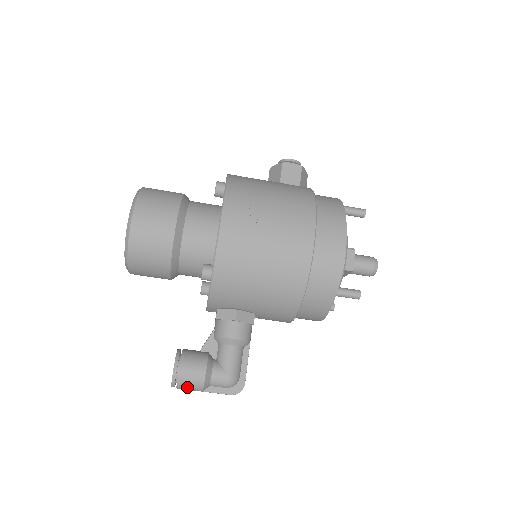
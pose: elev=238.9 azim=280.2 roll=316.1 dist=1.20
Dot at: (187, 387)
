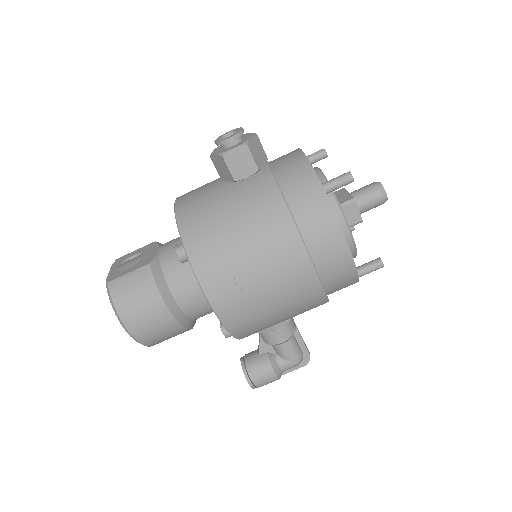
Dot at: occluded
